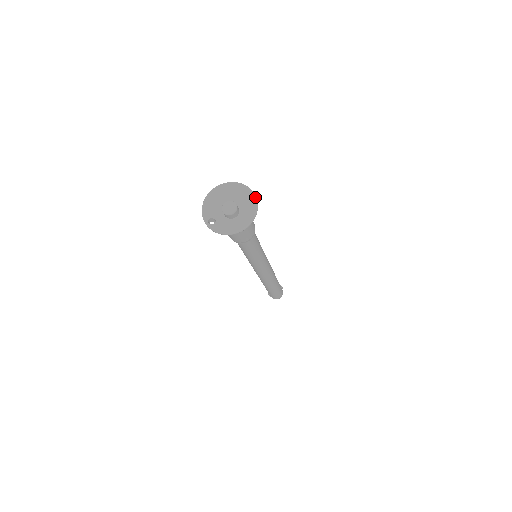
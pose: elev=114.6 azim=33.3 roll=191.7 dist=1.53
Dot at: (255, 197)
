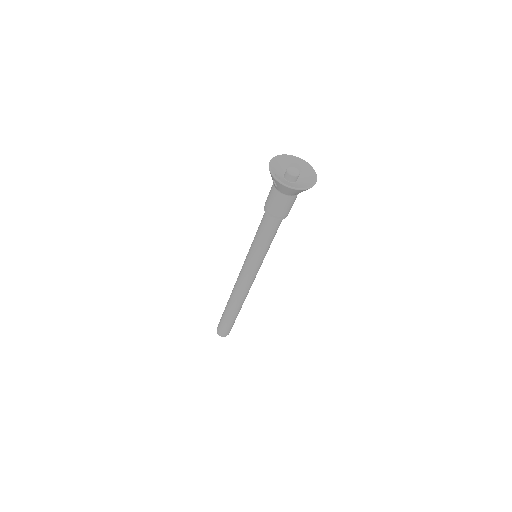
Dot at: occluded
